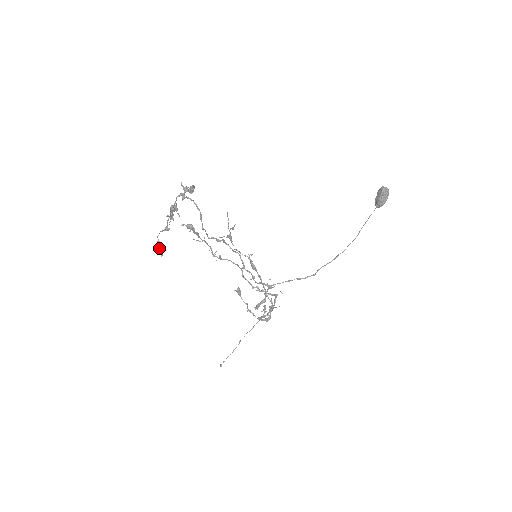
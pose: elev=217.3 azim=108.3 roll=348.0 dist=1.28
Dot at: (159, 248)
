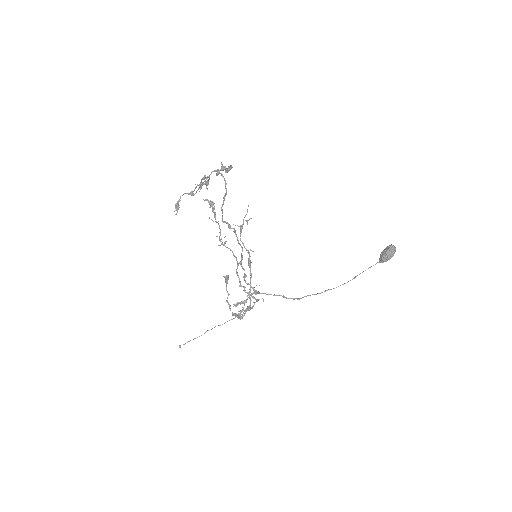
Dot at: (177, 206)
